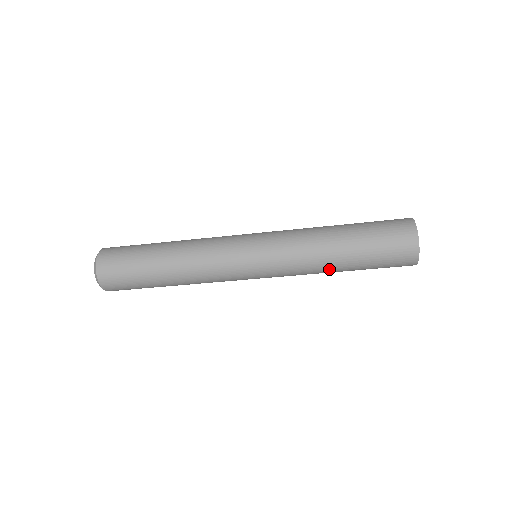
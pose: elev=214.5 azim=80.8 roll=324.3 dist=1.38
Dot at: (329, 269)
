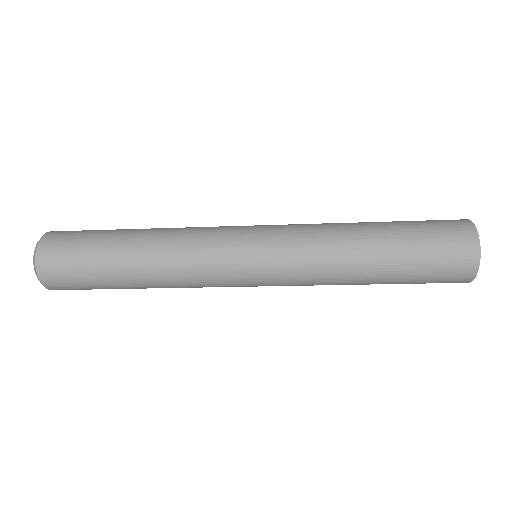
Dot at: (356, 267)
